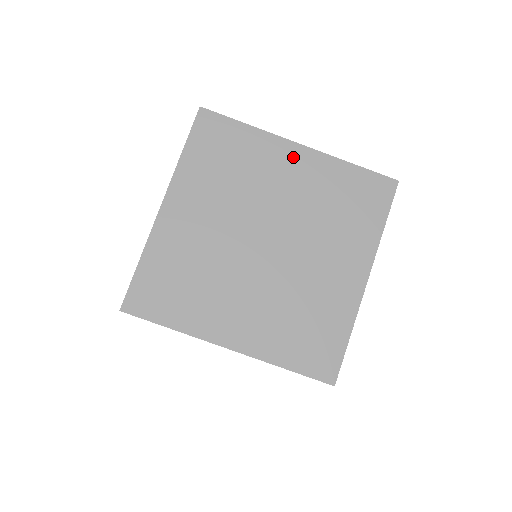
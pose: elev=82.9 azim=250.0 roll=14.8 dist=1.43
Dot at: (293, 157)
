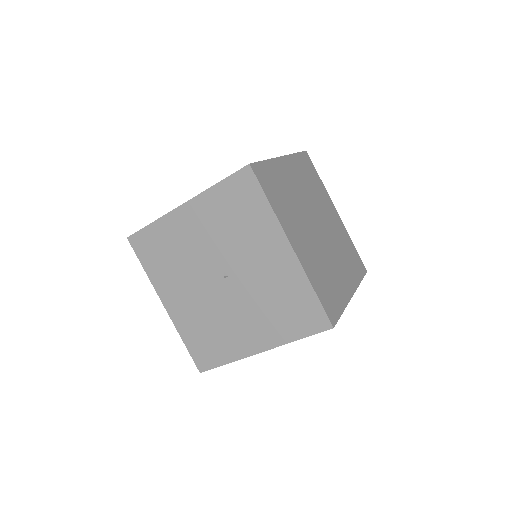
Dot at: (334, 212)
